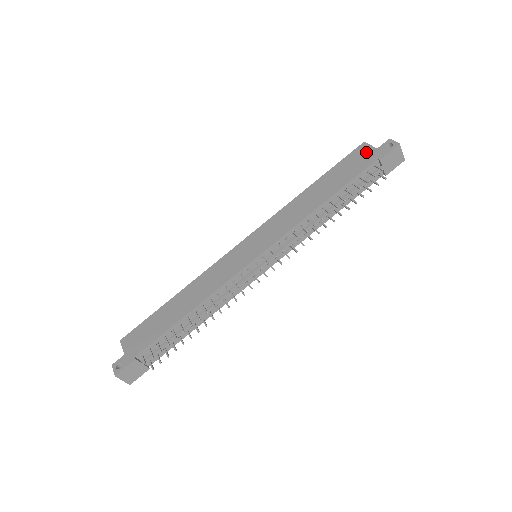
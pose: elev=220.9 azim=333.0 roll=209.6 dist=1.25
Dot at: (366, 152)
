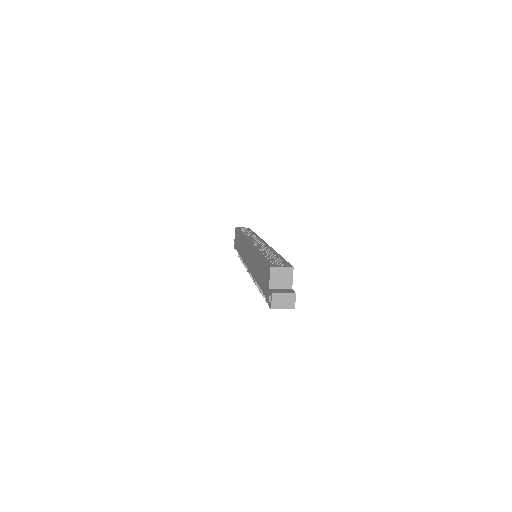
Dot at: (267, 280)
